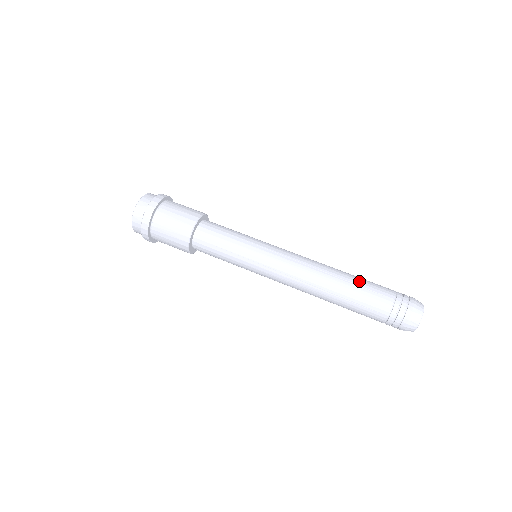
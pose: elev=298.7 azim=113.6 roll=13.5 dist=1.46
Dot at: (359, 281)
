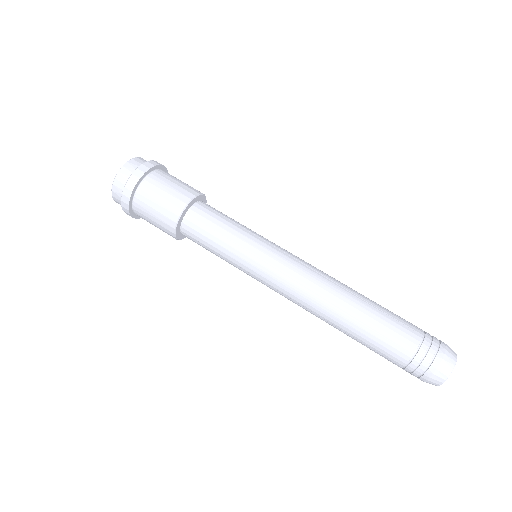
Dot at: (381, 306)
